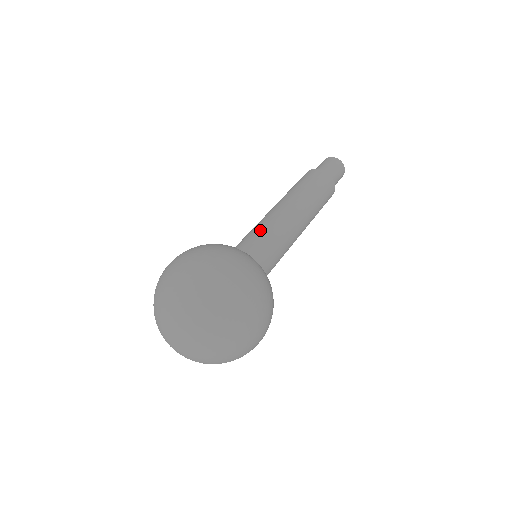
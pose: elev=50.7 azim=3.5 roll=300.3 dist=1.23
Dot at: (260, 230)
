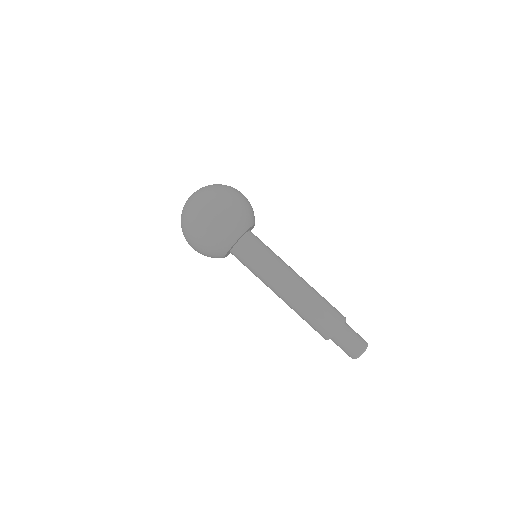
Dot at: occluded
